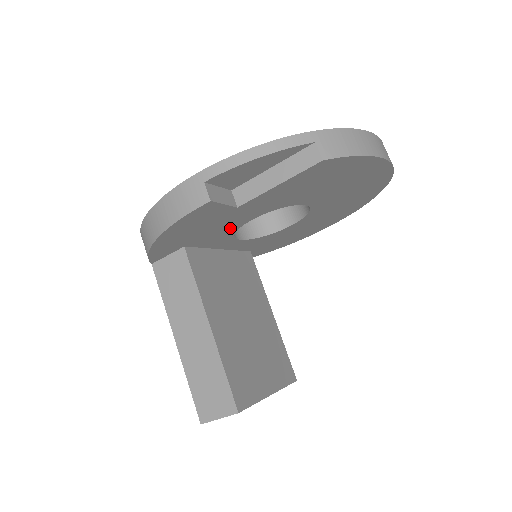
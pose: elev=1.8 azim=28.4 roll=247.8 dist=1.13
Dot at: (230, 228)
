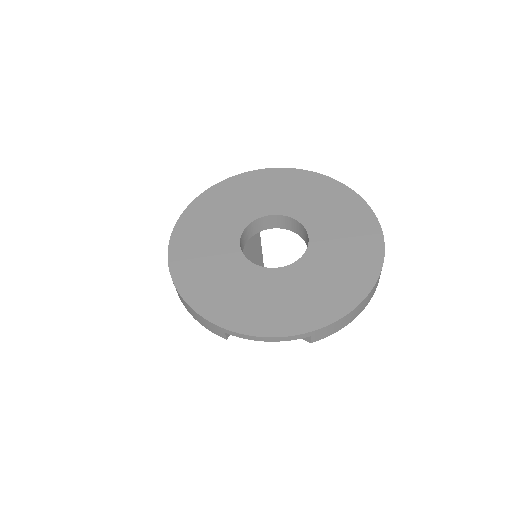
Dot at: occluded
